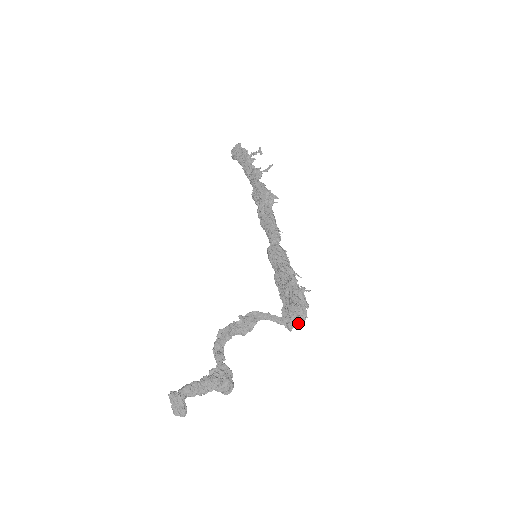
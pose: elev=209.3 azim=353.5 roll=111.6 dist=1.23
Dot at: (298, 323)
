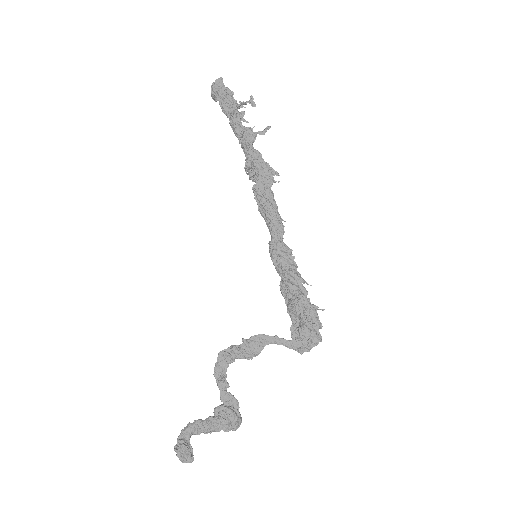
Dot at: (310, 347)
